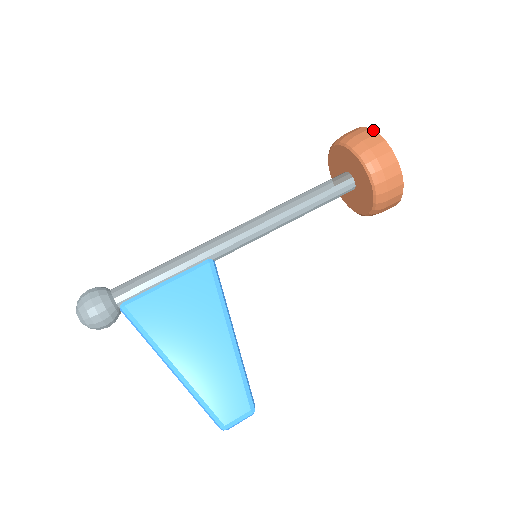
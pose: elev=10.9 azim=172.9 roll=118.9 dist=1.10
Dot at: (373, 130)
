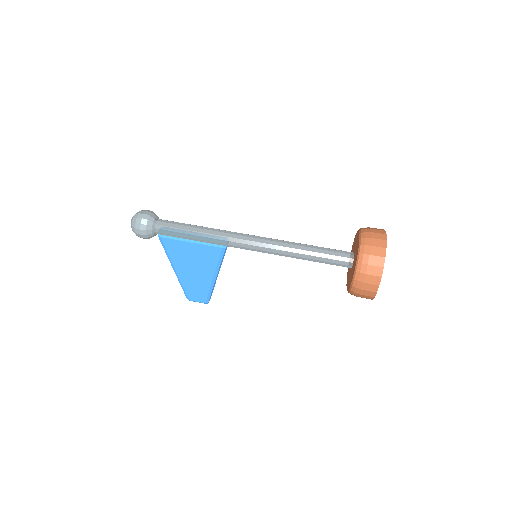
Dot at: (382, 271)
